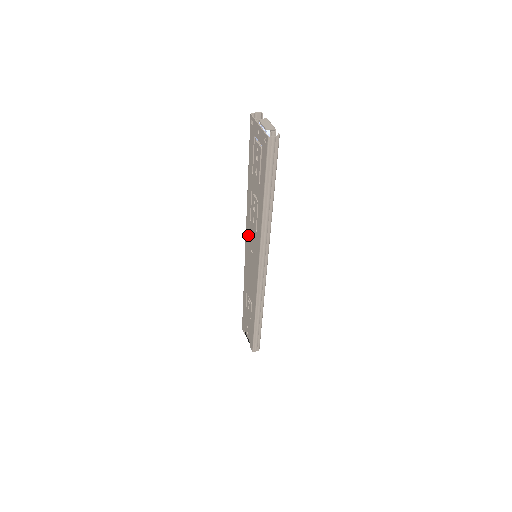
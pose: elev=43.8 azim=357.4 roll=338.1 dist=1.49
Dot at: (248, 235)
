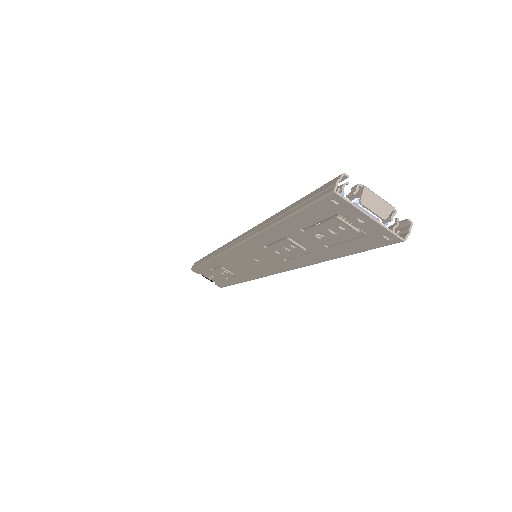
Dot at: (249, 250)
